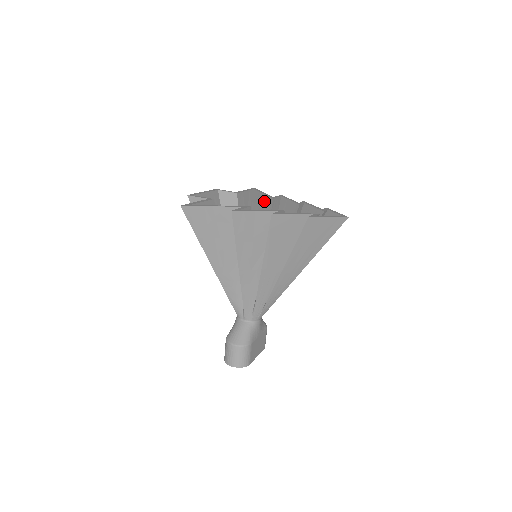
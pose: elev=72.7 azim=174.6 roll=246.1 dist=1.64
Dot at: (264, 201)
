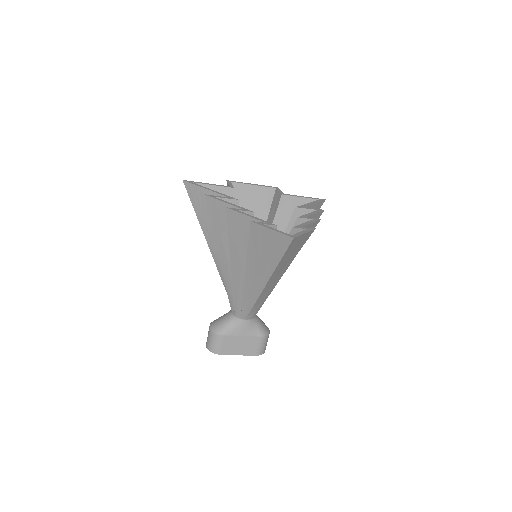
Dot at: occluded
